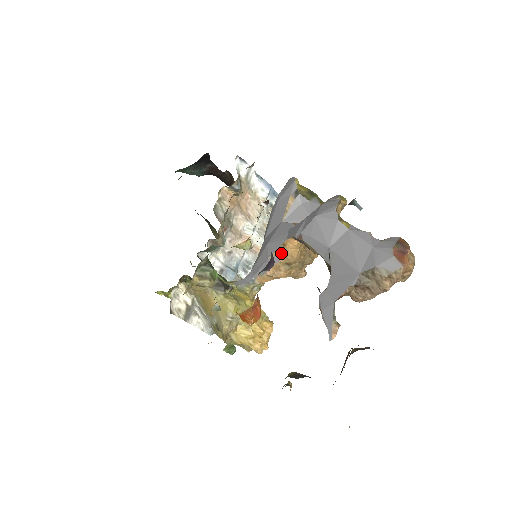
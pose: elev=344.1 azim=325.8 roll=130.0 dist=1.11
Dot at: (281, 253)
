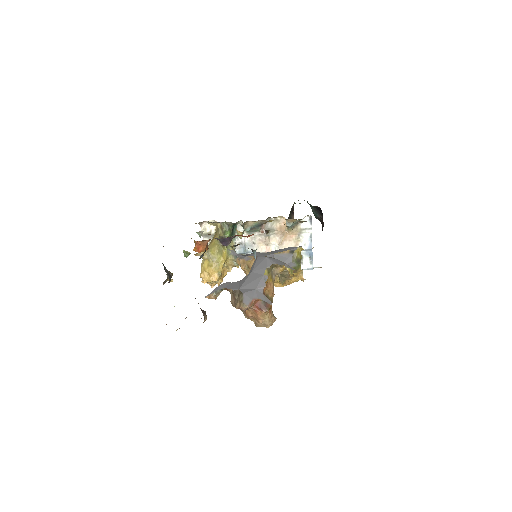
Dot at: (251, 259)
